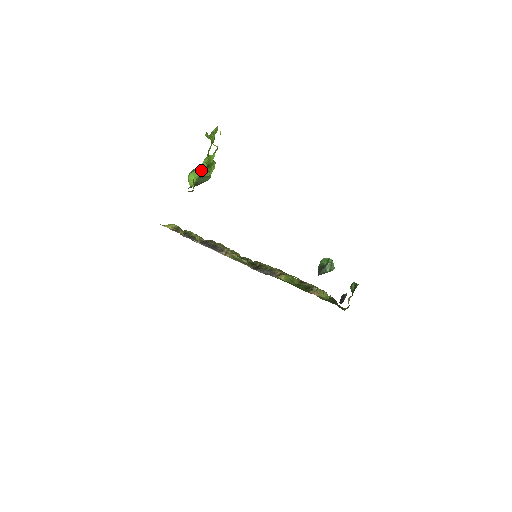
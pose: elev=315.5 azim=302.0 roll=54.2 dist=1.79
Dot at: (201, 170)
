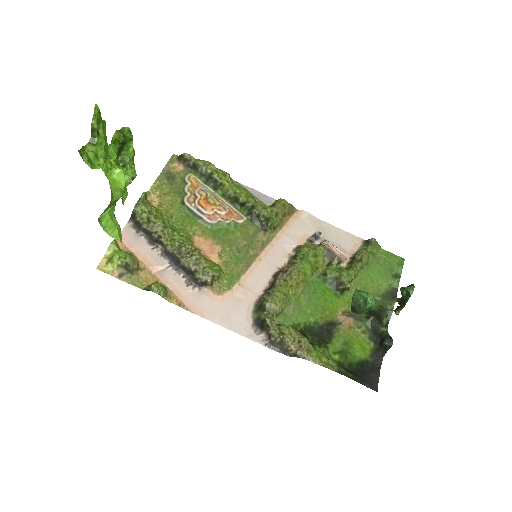
Dot at: (114, 197)
